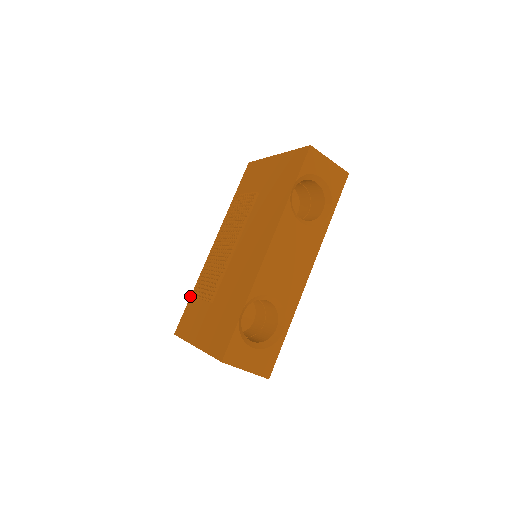
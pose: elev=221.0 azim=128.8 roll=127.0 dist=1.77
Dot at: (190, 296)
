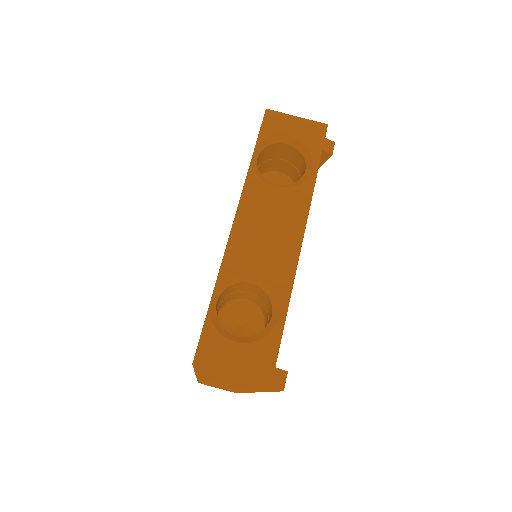
Dot at: occluded
